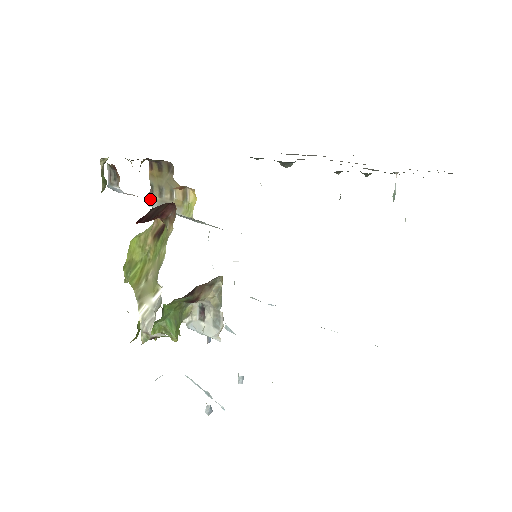
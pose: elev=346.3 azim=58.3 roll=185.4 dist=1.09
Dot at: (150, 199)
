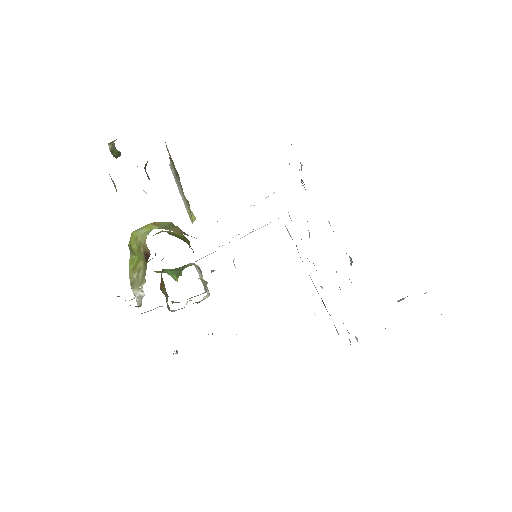
Dot at: (170, 163)
